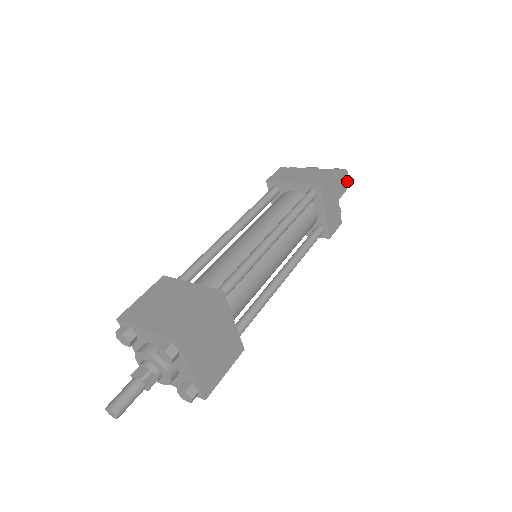
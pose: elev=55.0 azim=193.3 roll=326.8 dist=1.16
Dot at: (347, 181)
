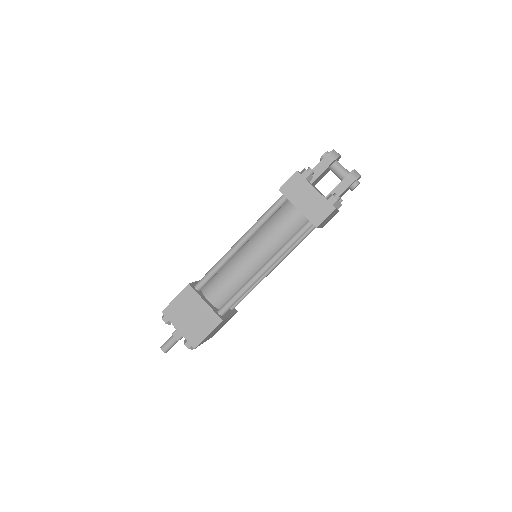
Dot at: (356, 186)
